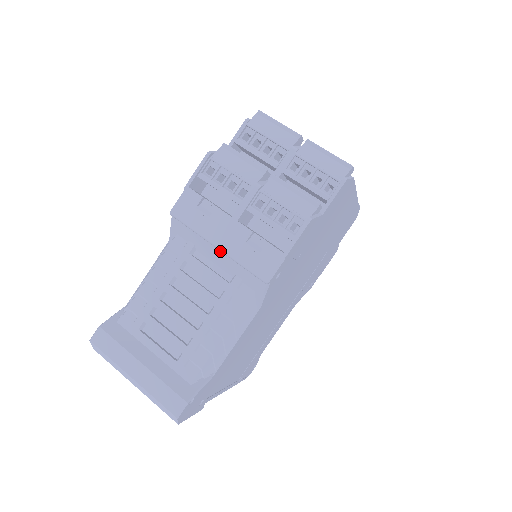
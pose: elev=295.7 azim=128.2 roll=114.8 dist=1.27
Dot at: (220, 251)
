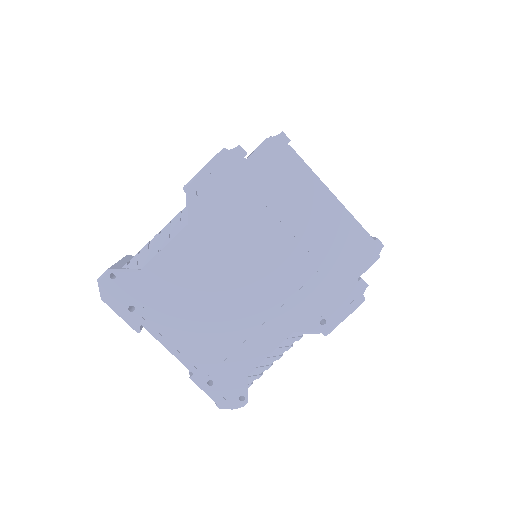
Dot at: occluded
